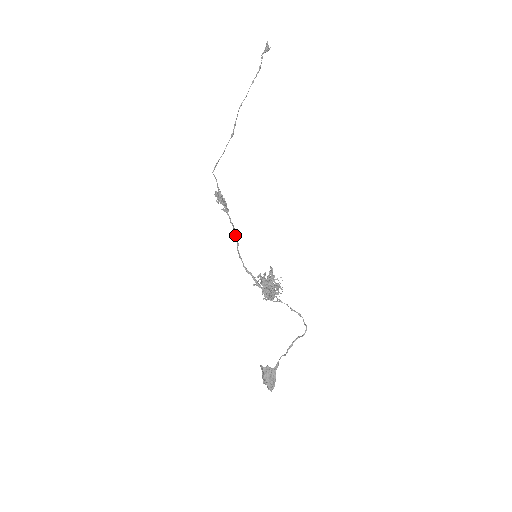
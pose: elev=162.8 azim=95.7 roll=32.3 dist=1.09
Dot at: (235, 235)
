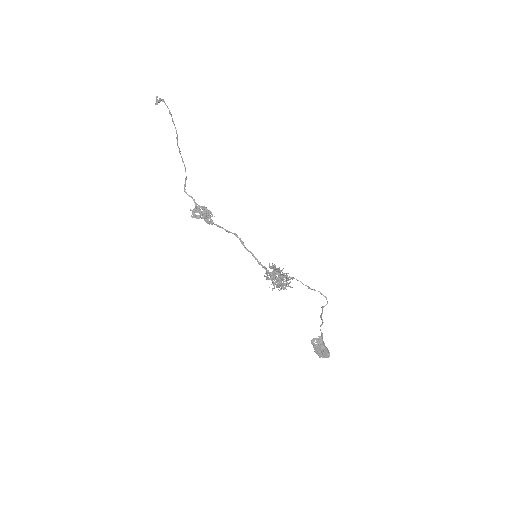
Dot at: (239, 238)
